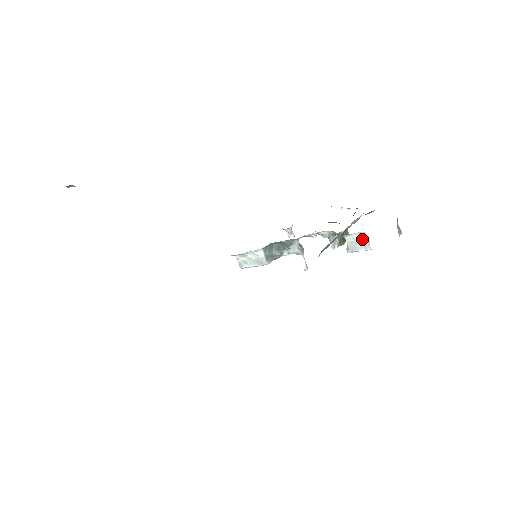
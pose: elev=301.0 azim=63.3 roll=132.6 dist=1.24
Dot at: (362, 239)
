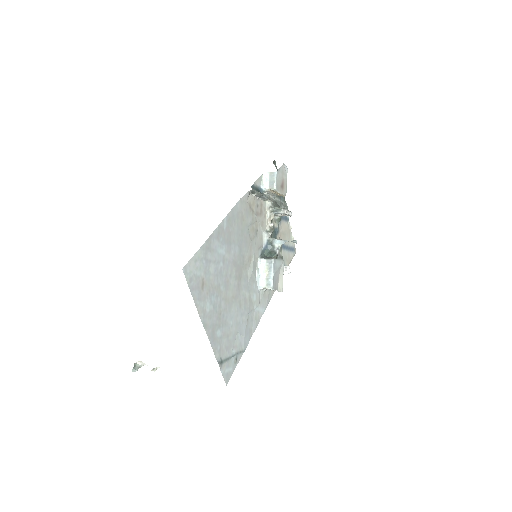
Dot at: (269, 177)
